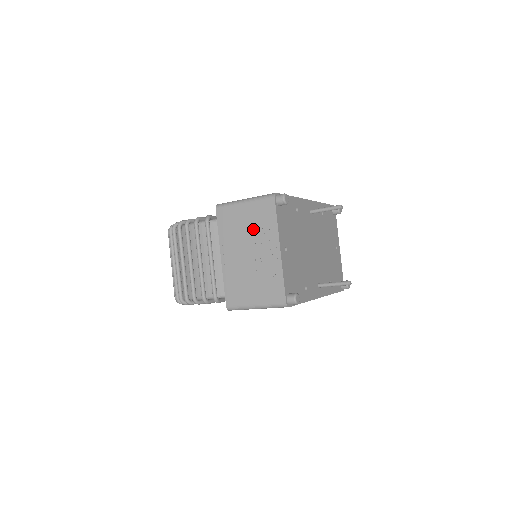
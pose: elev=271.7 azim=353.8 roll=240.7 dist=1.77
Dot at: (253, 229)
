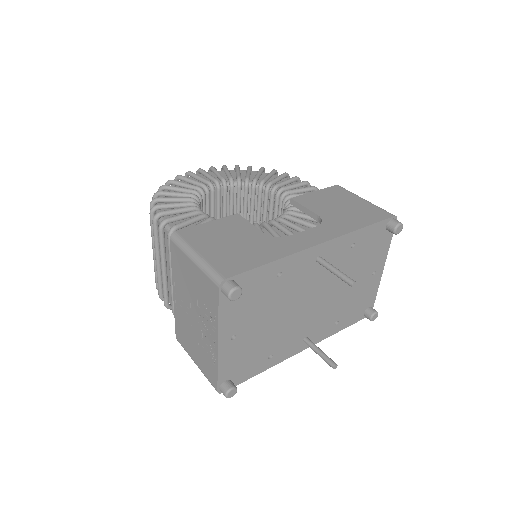
Dot at: (198, 297)
